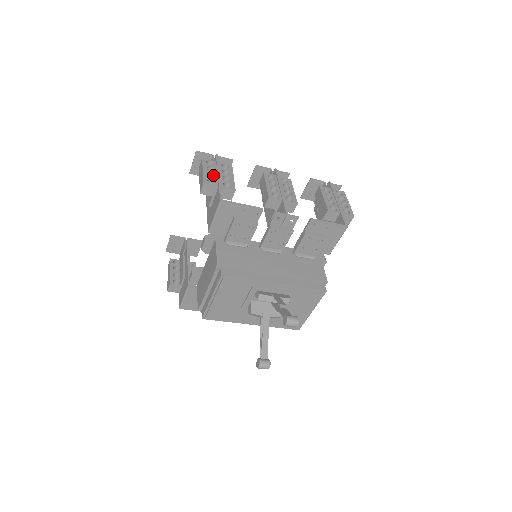
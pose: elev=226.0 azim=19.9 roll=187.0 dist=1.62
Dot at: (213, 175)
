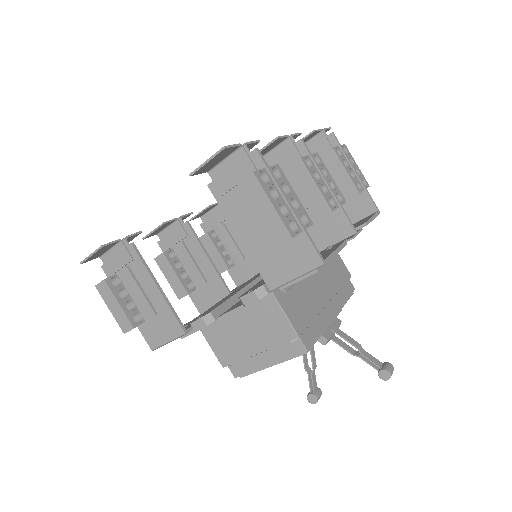
Dot at: (281, 205)
